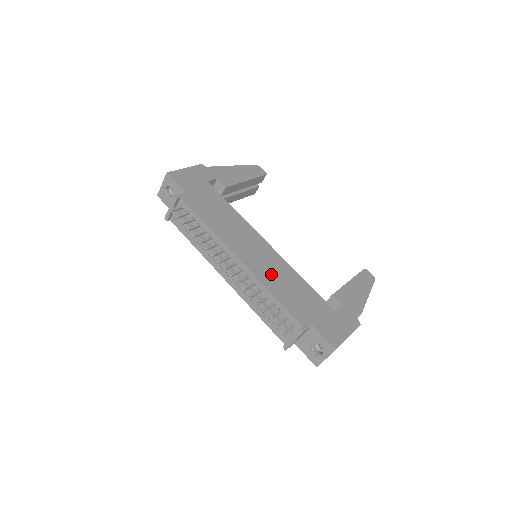
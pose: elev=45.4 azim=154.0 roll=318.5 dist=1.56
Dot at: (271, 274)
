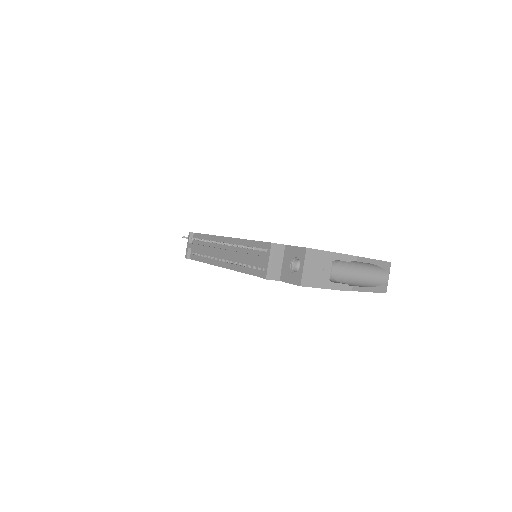
Dot at: occluded
